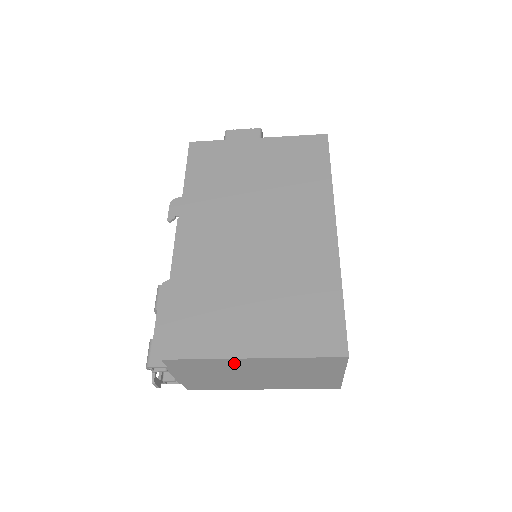
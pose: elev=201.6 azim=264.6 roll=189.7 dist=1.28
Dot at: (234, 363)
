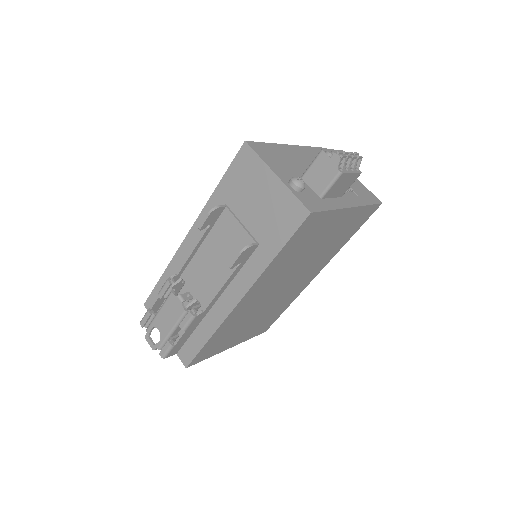
Dot at: occluded
